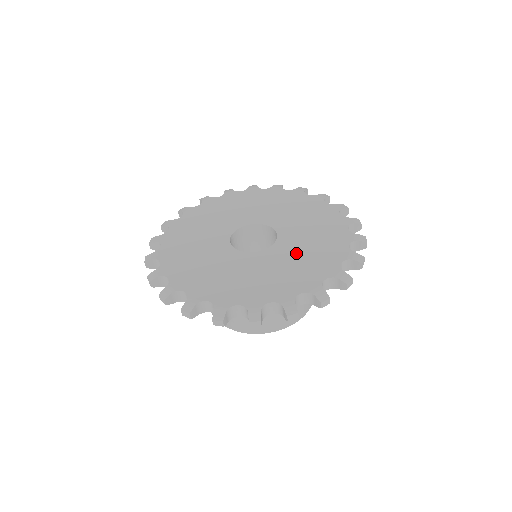
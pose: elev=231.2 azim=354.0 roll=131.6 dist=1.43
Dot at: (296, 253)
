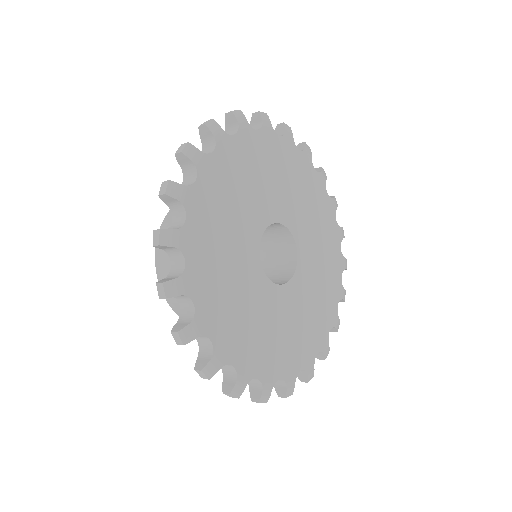
Dot at: (306, 302)
